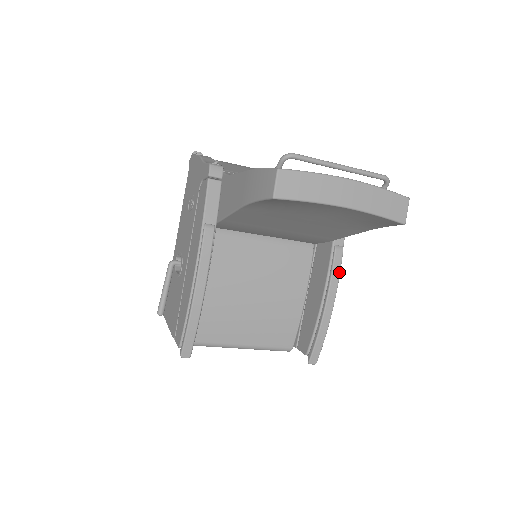
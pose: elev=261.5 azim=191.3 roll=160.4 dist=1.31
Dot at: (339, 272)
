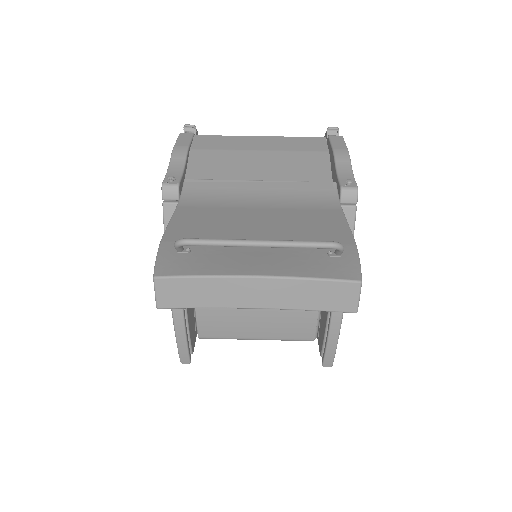
Dot at: occluded
